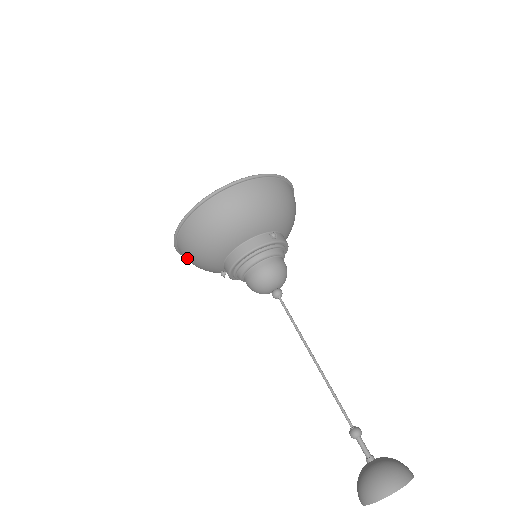
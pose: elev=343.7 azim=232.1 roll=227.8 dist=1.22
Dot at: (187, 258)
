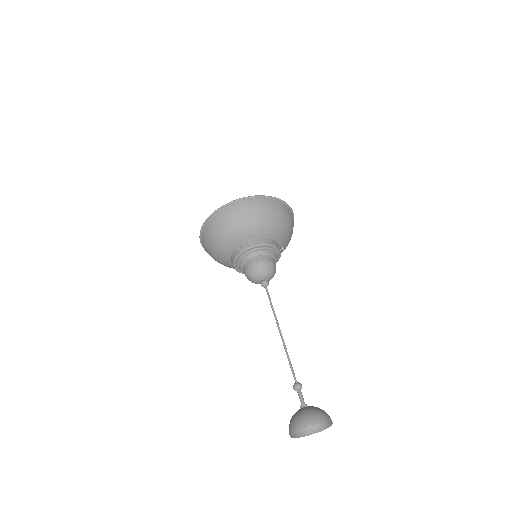
Dot at: (220, 222)
